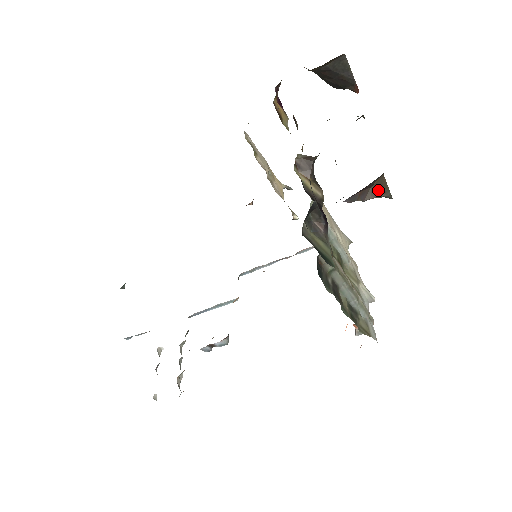
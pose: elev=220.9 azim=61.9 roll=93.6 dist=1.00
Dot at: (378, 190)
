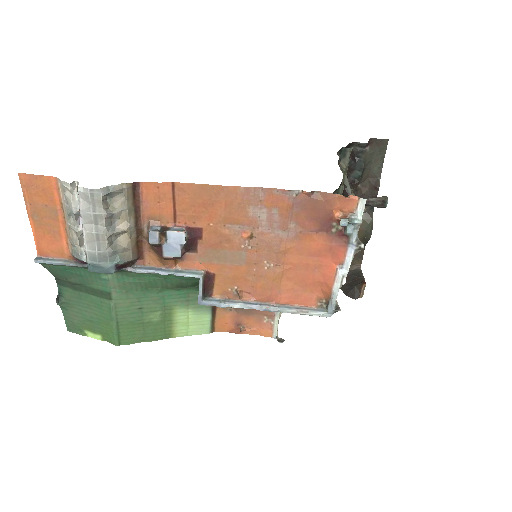
Dot at: (379, 198)
